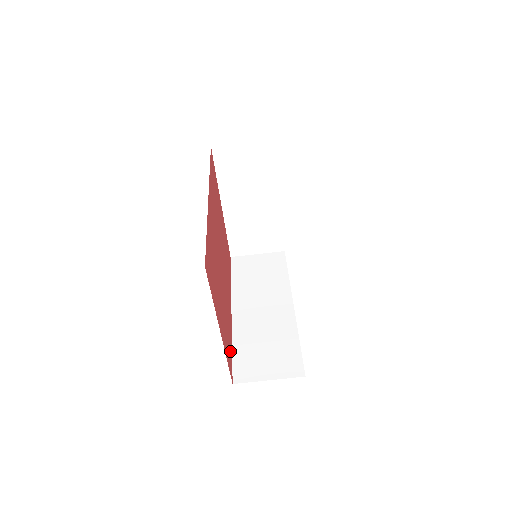
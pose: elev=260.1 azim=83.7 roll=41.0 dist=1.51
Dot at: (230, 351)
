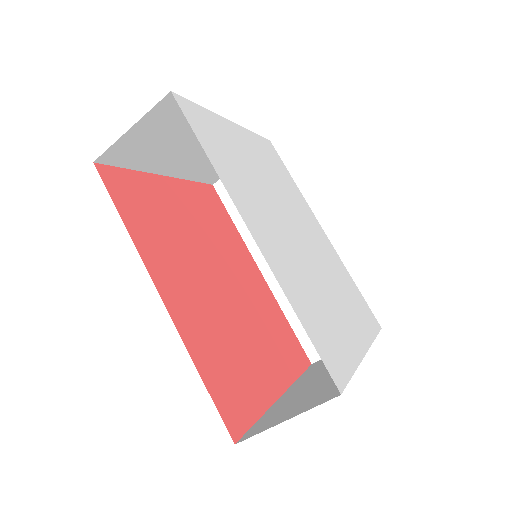
Dot at: (290, 338)
